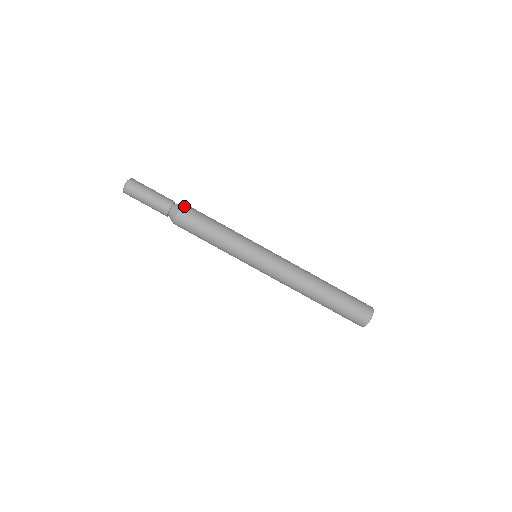
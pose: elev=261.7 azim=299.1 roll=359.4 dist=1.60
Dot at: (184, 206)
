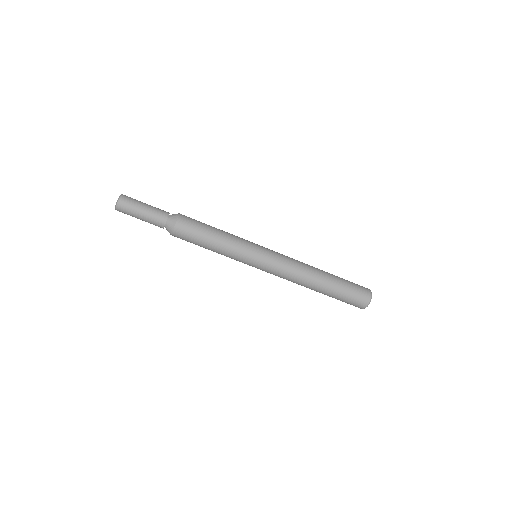
Dot at: (178, 222)
